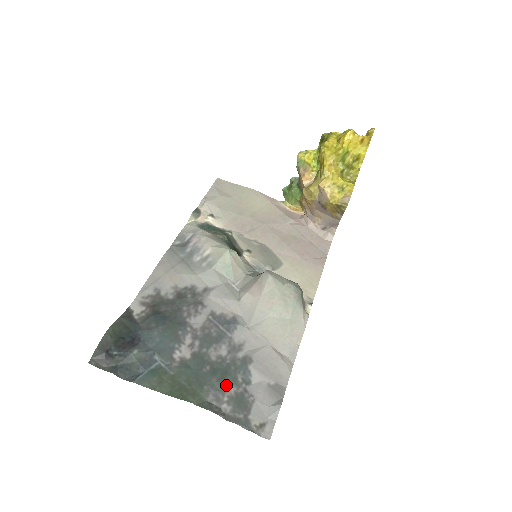
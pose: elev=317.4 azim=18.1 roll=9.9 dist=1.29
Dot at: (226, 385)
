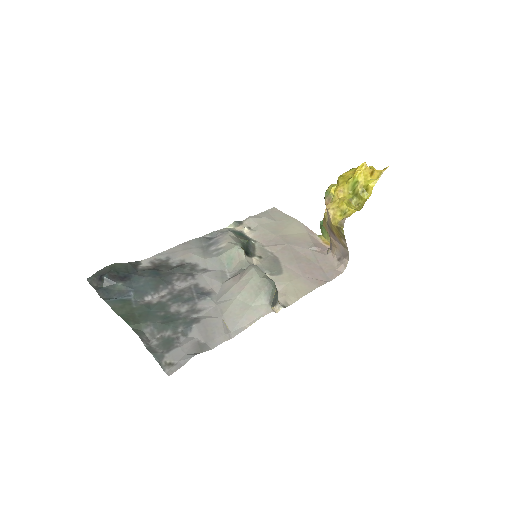
Dot at: (165, 328)
